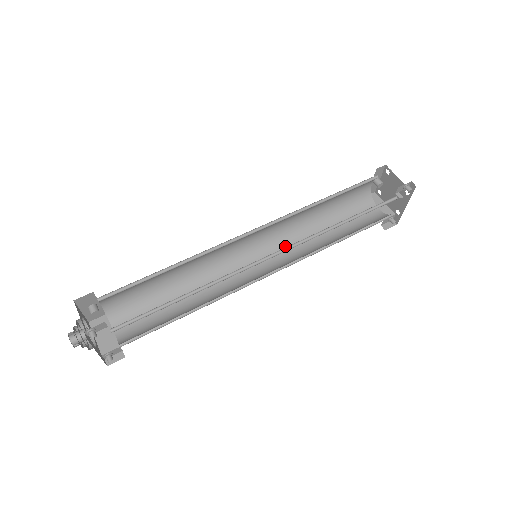
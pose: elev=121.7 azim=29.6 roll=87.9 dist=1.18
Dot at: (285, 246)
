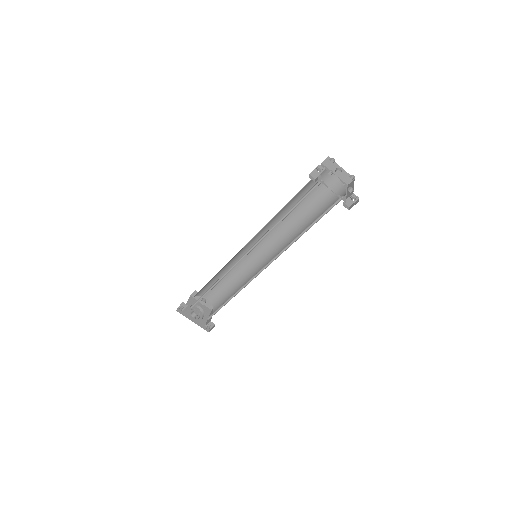
Dot at: (285, 245)
